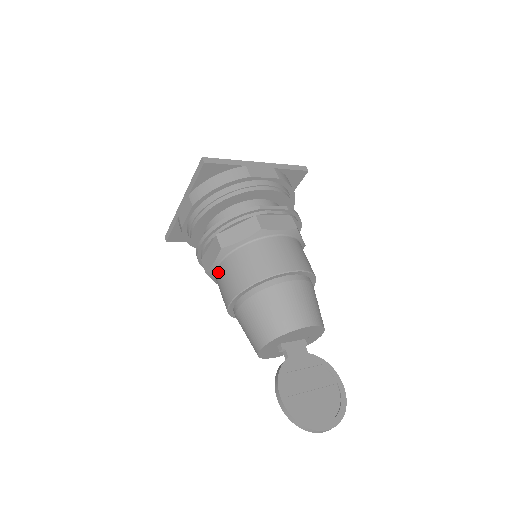
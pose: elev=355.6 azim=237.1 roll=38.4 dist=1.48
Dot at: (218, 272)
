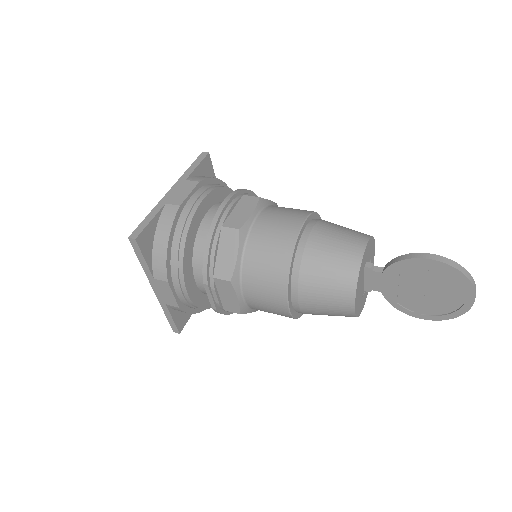
Dot at: (259, 222)
